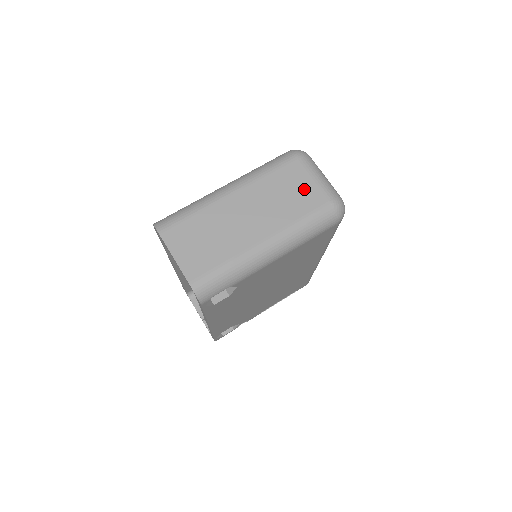
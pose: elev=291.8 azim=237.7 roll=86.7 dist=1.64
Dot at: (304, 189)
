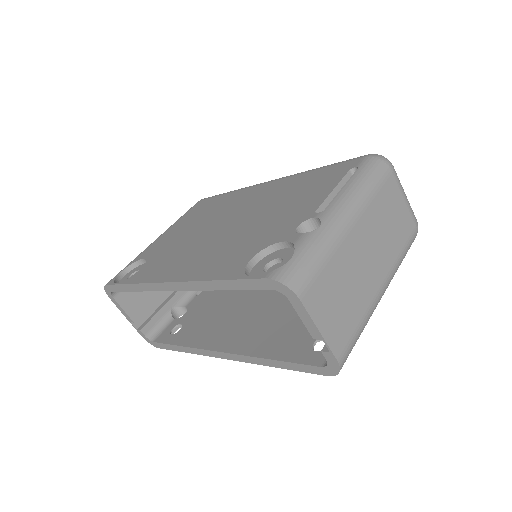
Dot at: (400, 213)
